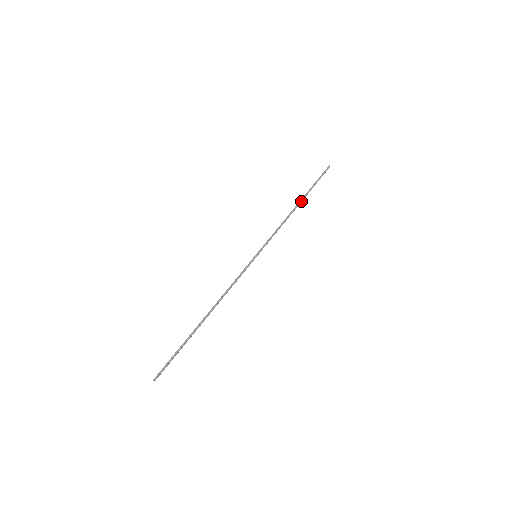
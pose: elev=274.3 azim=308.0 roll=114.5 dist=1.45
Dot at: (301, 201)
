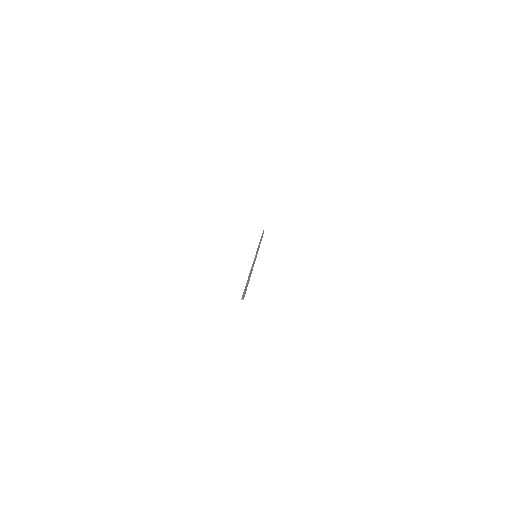
Dot at: (261, 240)
